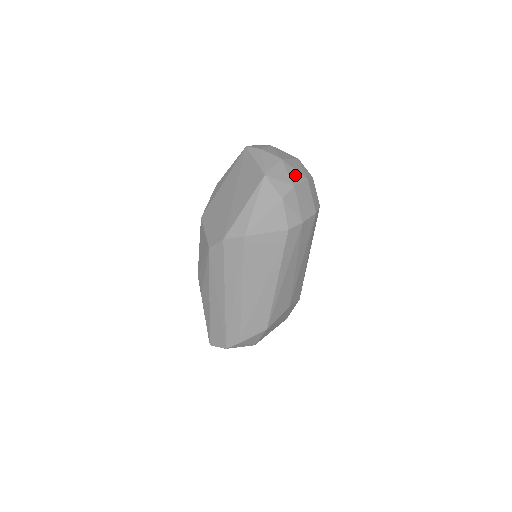
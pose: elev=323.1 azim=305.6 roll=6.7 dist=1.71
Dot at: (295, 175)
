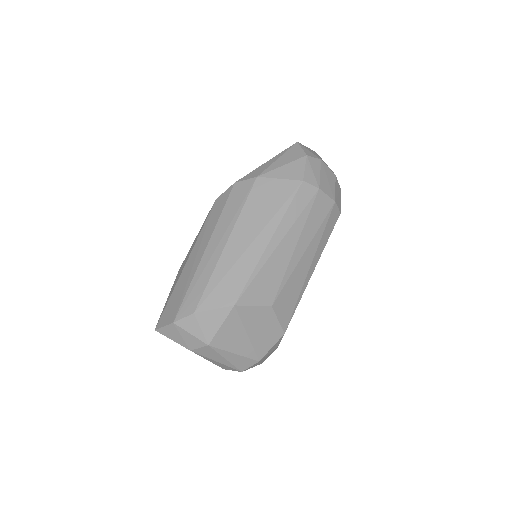
Dot at: (325, 163)
